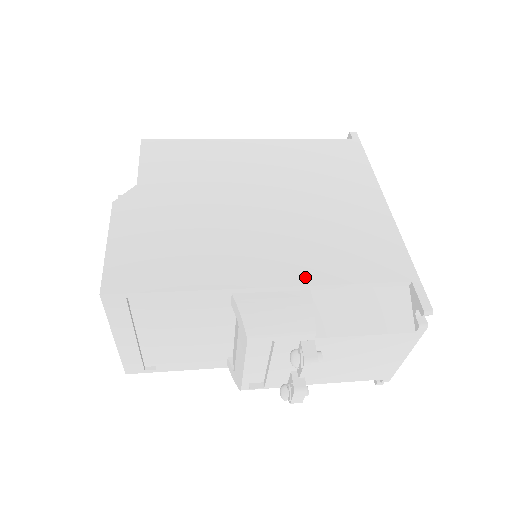
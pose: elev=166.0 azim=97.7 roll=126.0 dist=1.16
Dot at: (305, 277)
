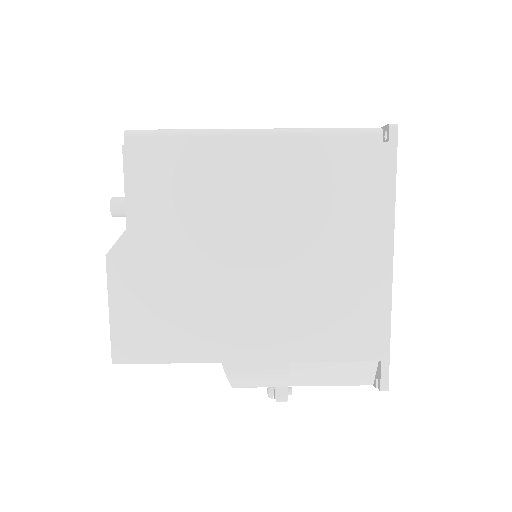
Dot at: (285, 353)
